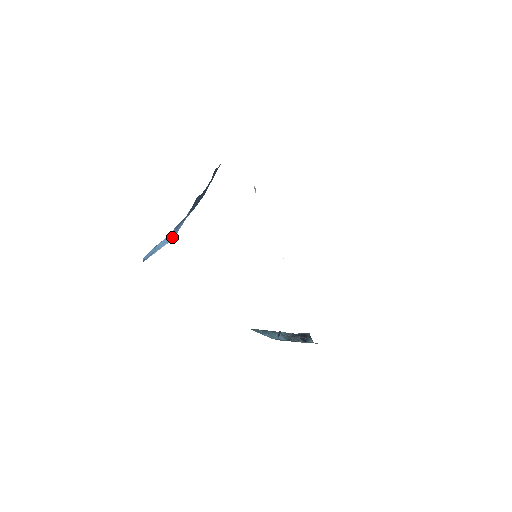
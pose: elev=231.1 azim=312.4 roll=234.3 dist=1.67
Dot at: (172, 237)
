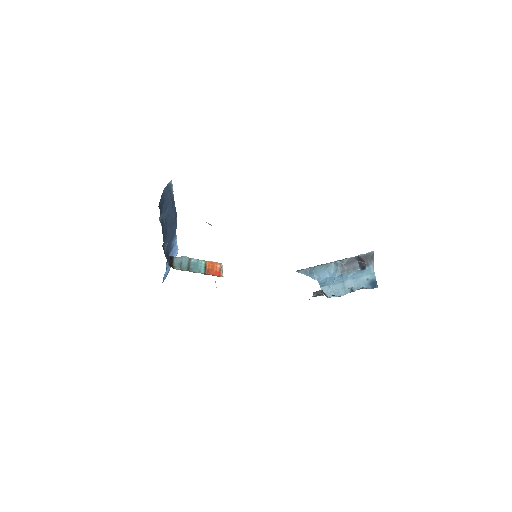
Dot at: occluded
